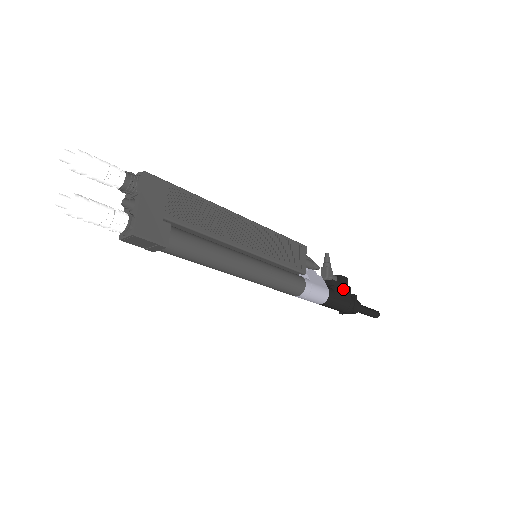
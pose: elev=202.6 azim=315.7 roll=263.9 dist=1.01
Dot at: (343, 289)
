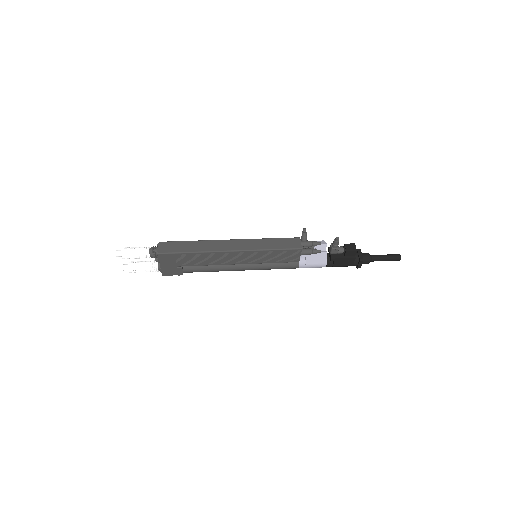
Dot at: (345, 260)
